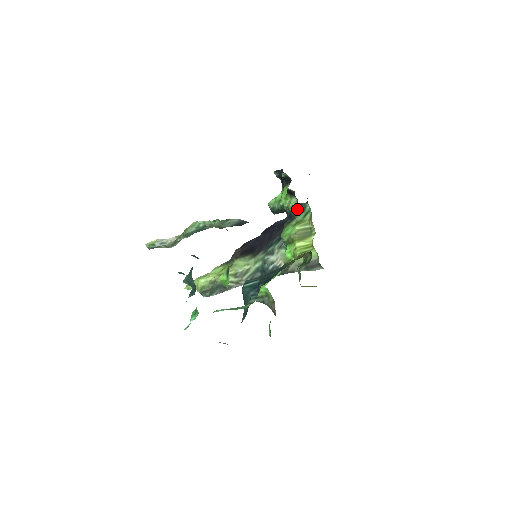
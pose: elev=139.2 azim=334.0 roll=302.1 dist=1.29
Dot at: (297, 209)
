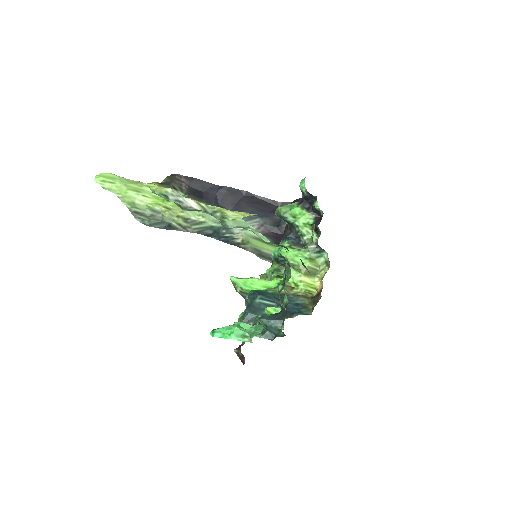
Dot at: (314, 246)
